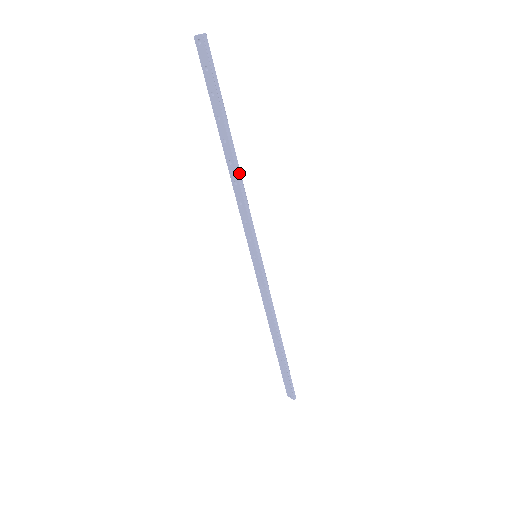
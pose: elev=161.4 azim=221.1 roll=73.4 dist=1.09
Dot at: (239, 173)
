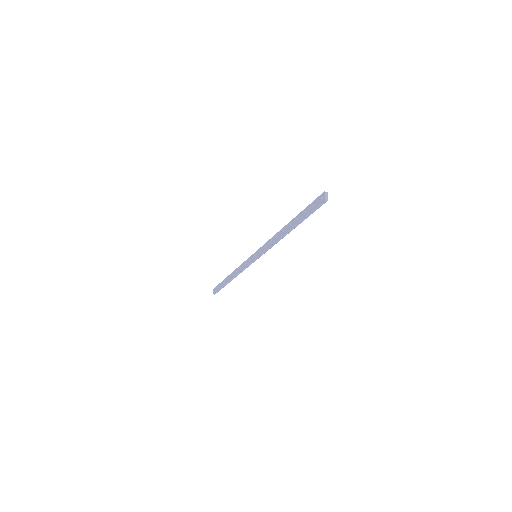
Dot at: (282, 238)
